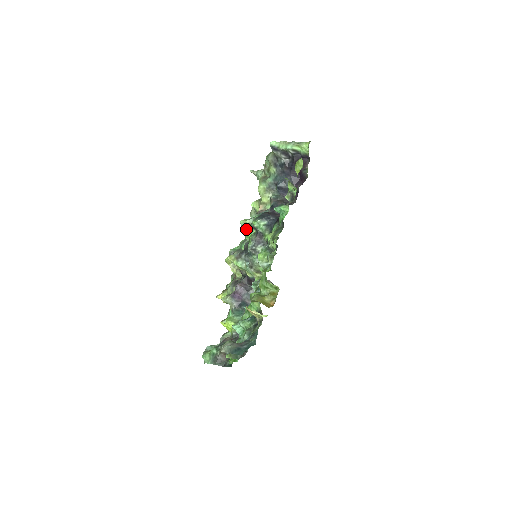
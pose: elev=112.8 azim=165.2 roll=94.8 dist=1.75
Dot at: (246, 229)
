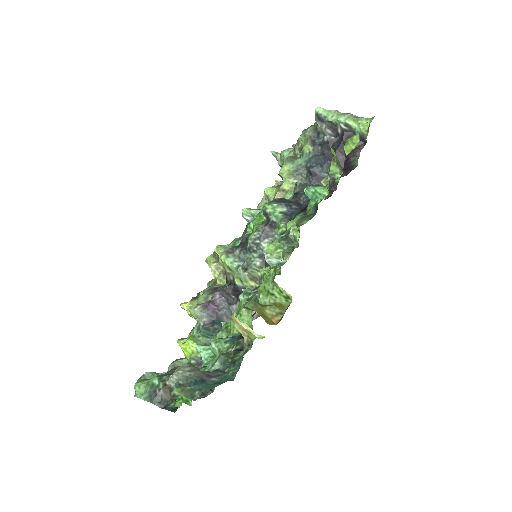
Dot at: (248, 222)
